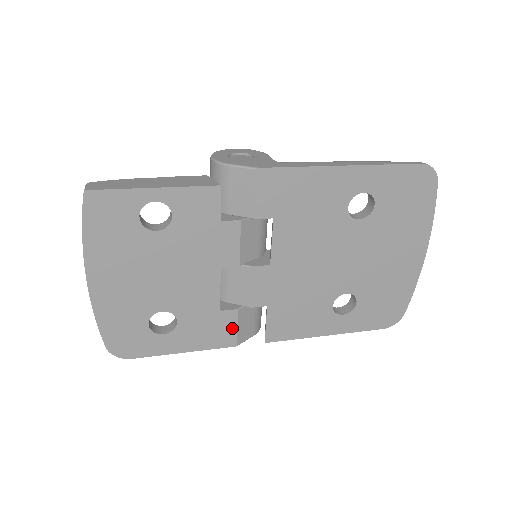
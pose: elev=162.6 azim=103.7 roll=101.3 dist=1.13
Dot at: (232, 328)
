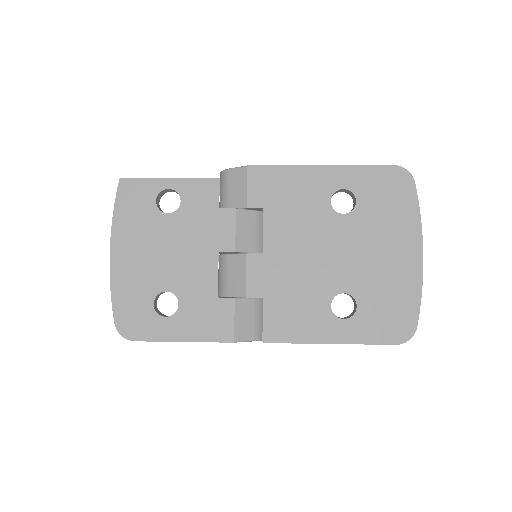
Dot at: (229, 319)
